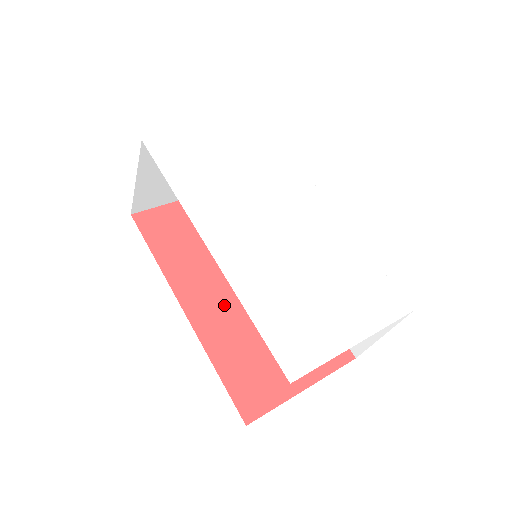
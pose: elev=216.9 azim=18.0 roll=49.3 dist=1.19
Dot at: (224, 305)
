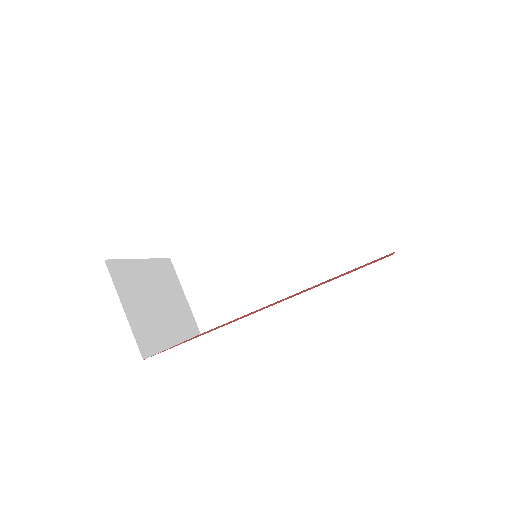
Dot at: occluded
